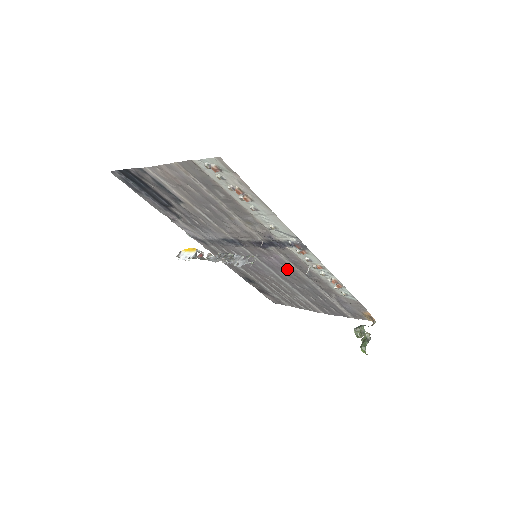
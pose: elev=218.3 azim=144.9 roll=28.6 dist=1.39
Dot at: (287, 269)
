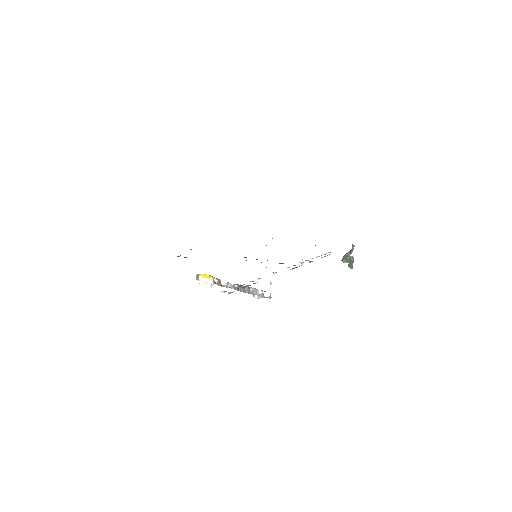
Dot at: occluded
